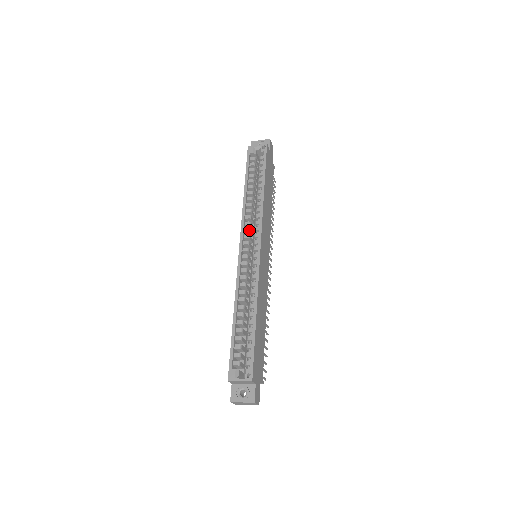
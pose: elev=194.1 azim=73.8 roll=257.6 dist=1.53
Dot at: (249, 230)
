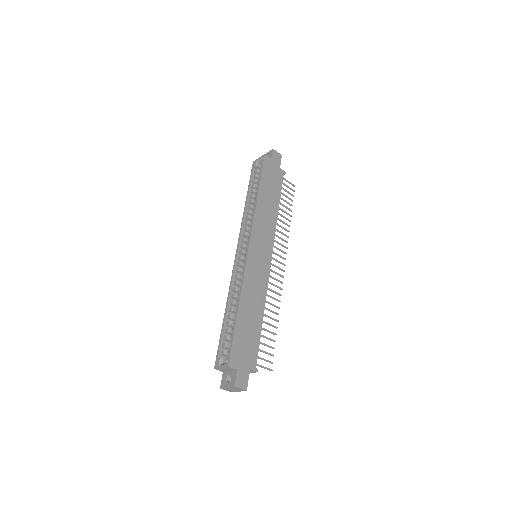
Dot at: (246, 234)
